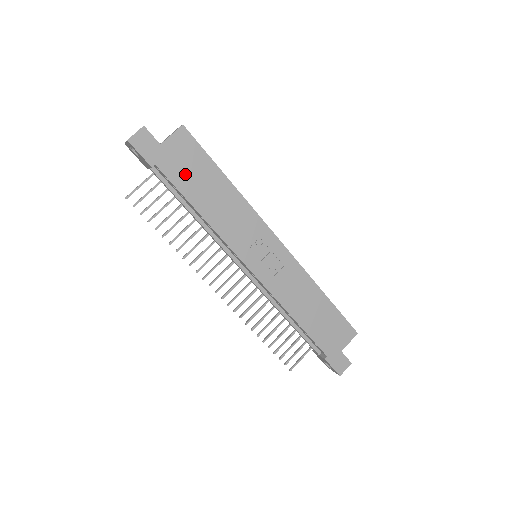
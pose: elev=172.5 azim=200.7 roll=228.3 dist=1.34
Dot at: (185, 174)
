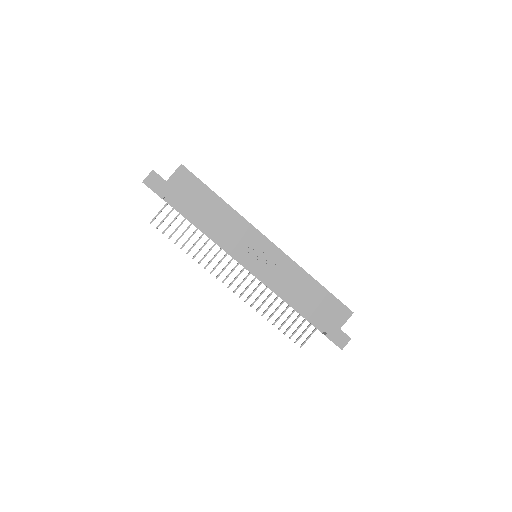
Dot at: (188, 200)
